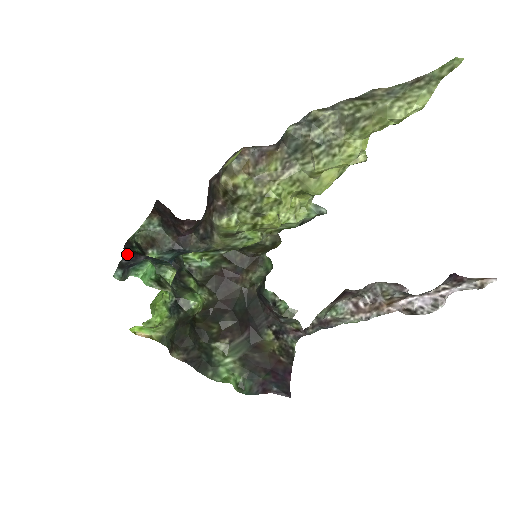
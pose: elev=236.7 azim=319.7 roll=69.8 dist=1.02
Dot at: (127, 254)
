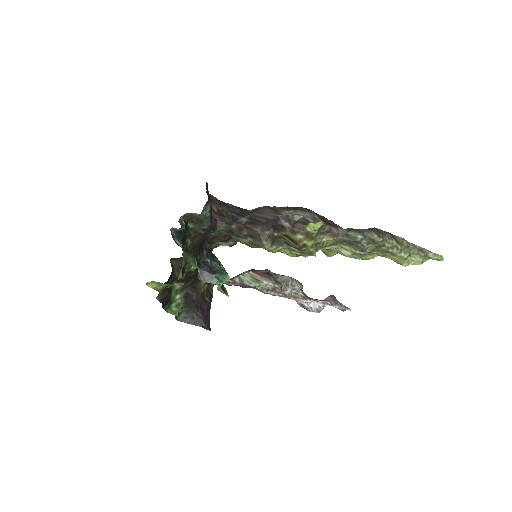
Dot at: (199, 249)
